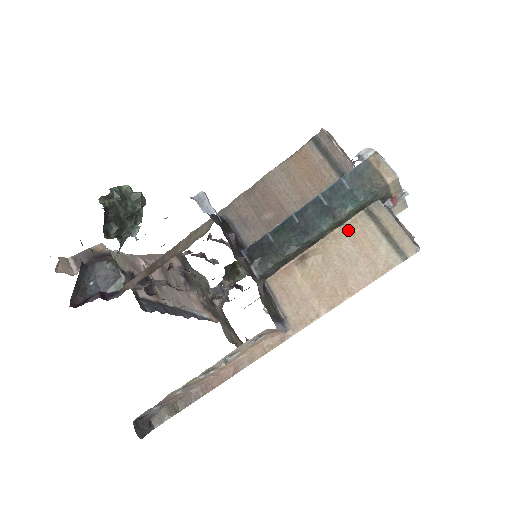
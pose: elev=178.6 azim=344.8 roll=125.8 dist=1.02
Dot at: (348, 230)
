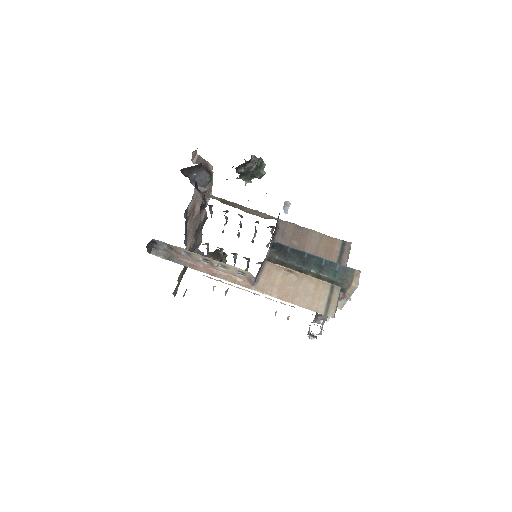
Dot at: (318, 283)
